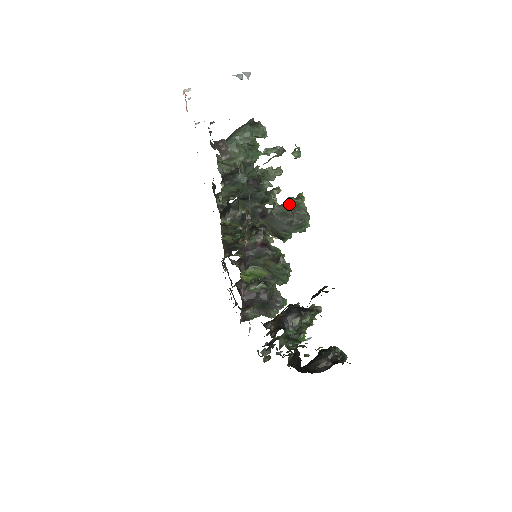
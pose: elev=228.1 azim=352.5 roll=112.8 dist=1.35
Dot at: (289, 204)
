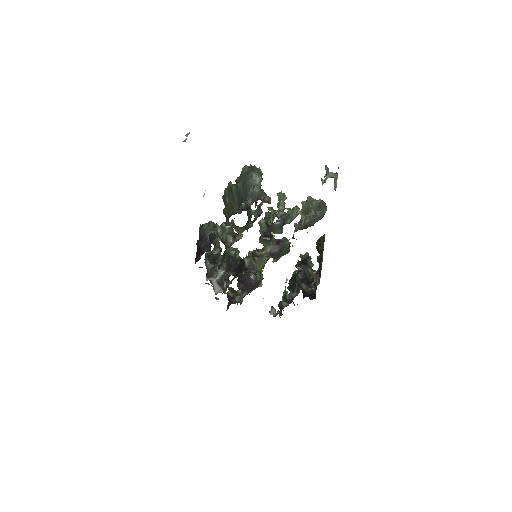
Dot at: (316, 203)
